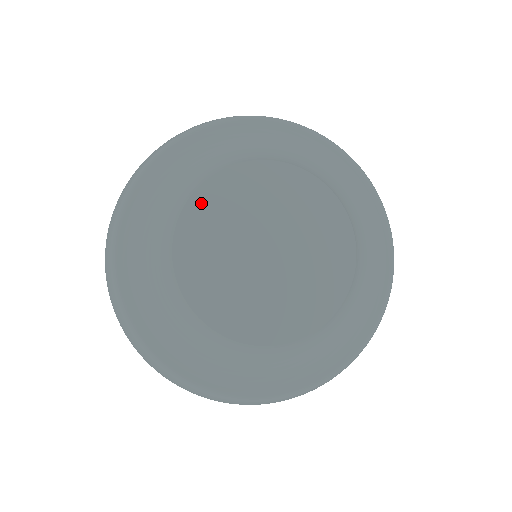
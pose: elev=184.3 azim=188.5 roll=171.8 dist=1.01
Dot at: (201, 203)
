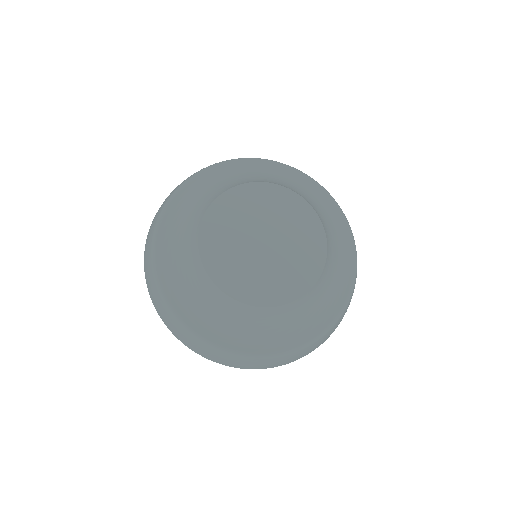
Dot at: (252, 190)
